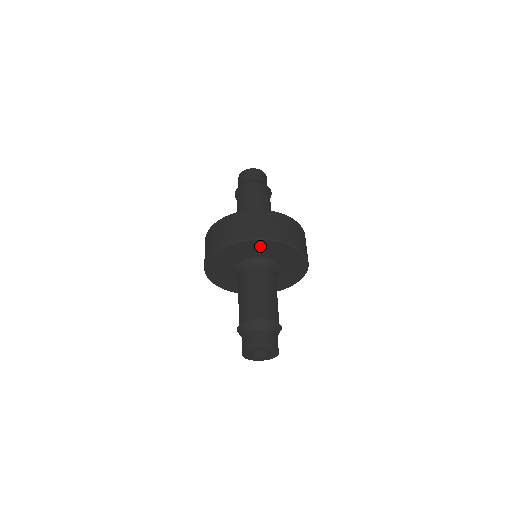
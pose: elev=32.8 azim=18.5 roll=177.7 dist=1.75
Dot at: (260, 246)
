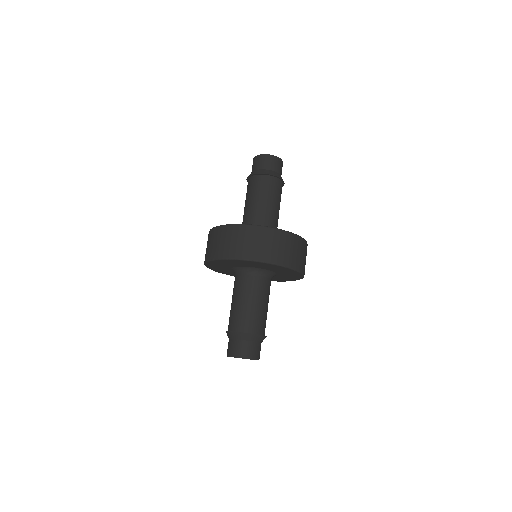
Dot at: (222, 262)
